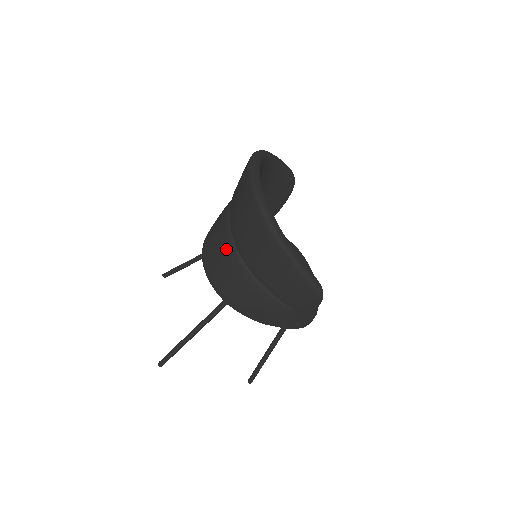
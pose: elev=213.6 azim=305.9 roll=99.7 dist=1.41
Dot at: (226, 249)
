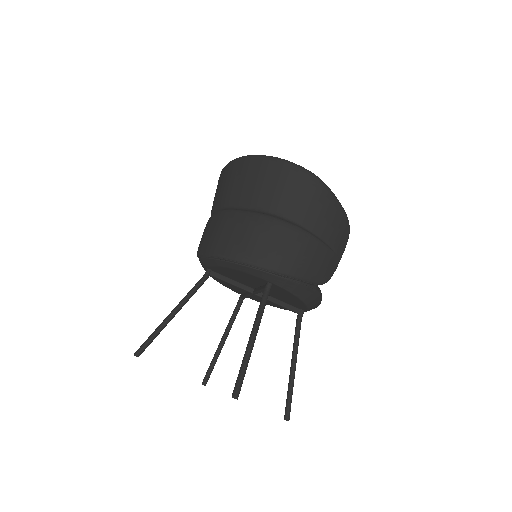
Dot at: (261, 222)
